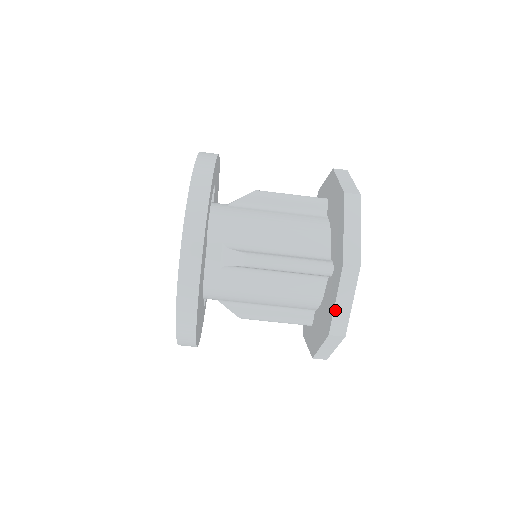
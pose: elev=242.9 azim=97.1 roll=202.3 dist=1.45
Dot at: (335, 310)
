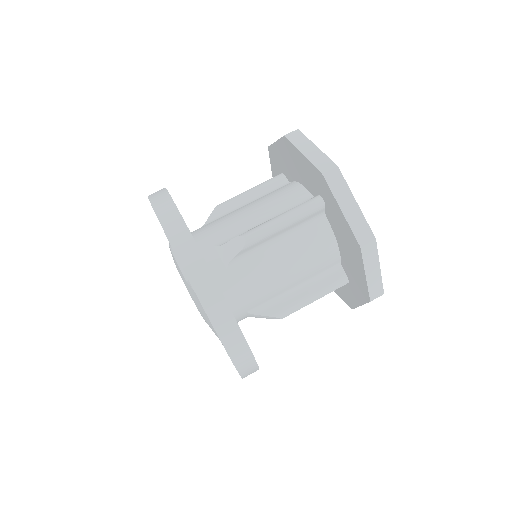
Dot at: (347, 220)
